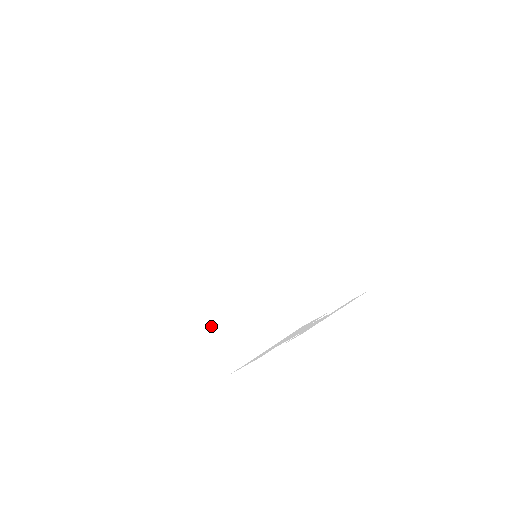
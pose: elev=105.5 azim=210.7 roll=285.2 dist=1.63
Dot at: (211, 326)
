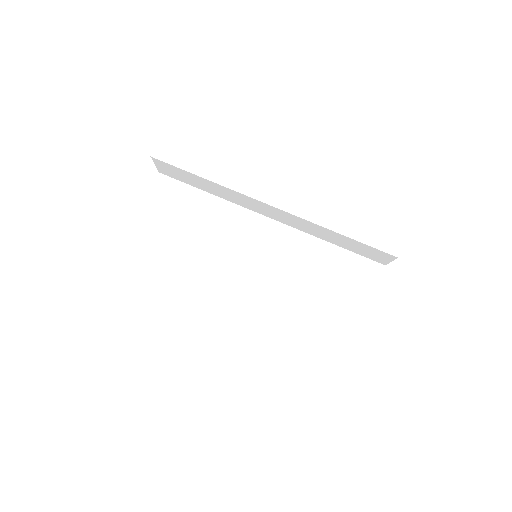
Dot at: occluded
